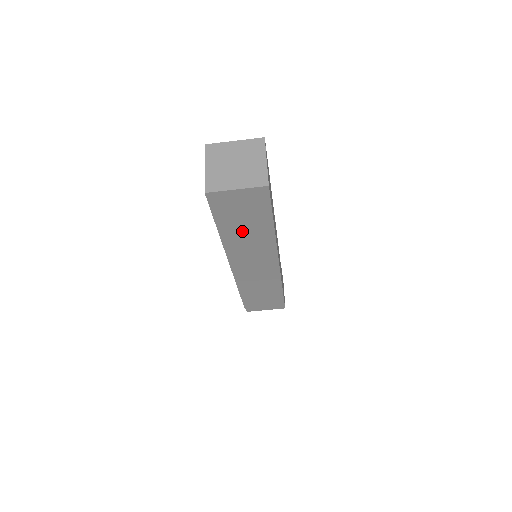
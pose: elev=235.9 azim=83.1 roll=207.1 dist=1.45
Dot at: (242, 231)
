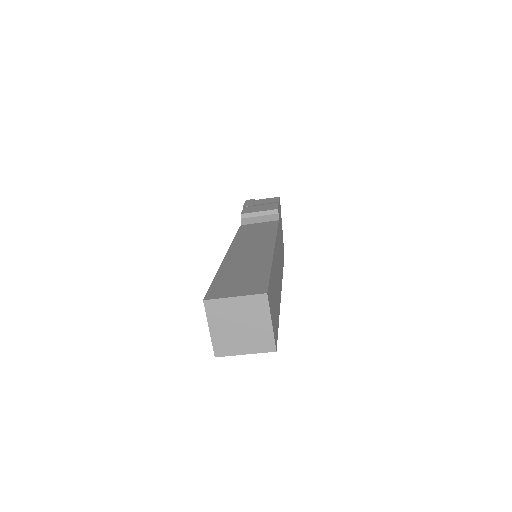
Dot at: occluded
